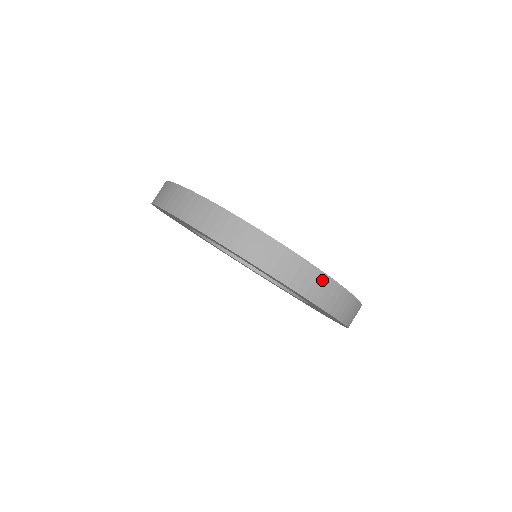
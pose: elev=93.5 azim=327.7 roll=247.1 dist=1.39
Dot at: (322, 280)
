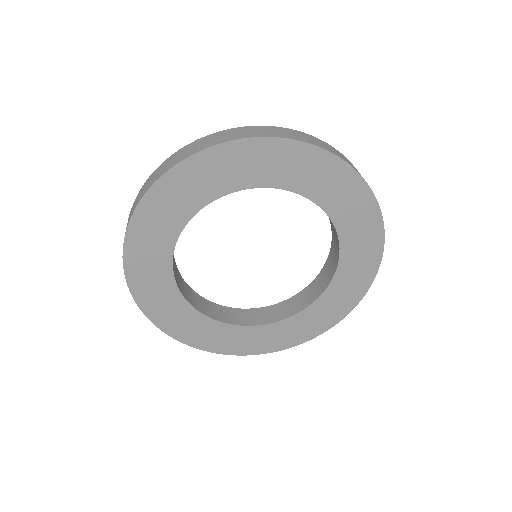
Dot at: (259, 128)
